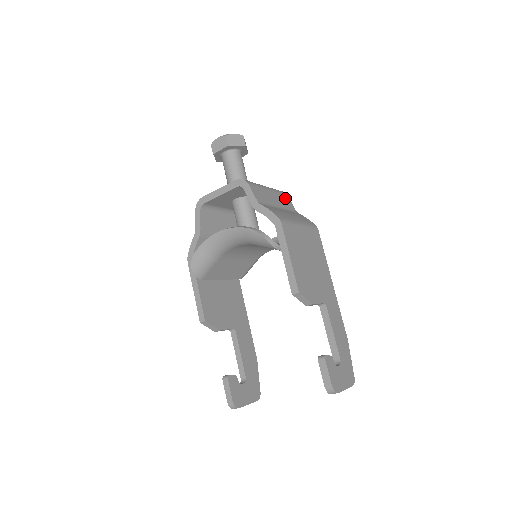
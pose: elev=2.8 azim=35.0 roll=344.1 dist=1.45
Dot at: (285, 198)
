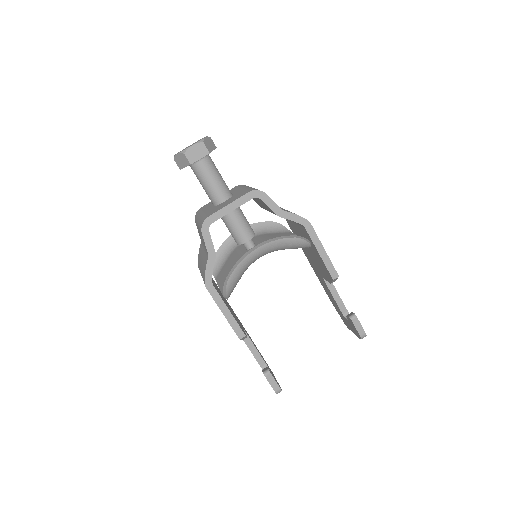
Dot at: occluded
